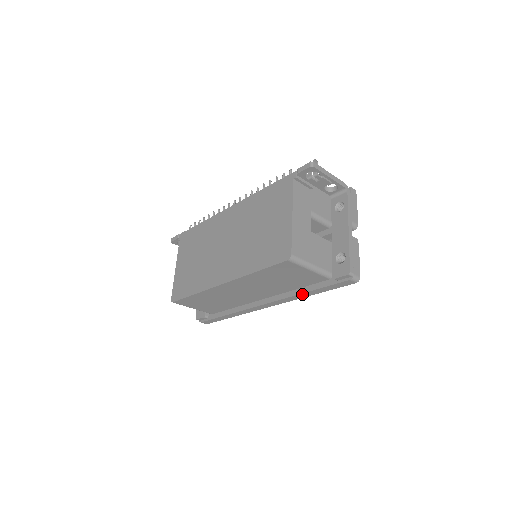
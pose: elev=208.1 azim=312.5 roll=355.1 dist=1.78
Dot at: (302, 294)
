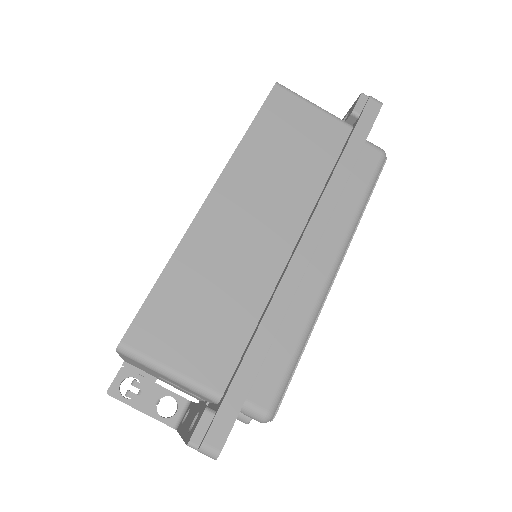
Dot at: (338, 169)
